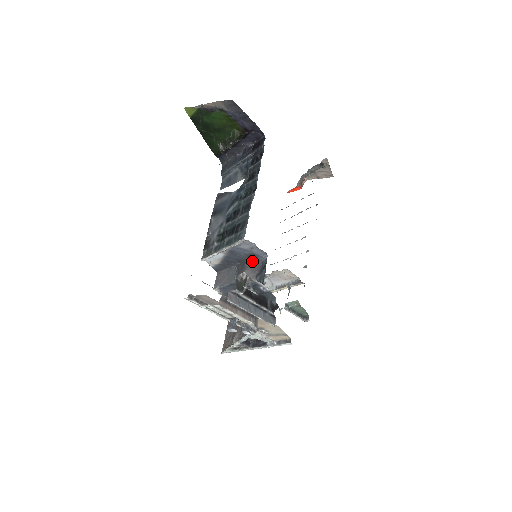
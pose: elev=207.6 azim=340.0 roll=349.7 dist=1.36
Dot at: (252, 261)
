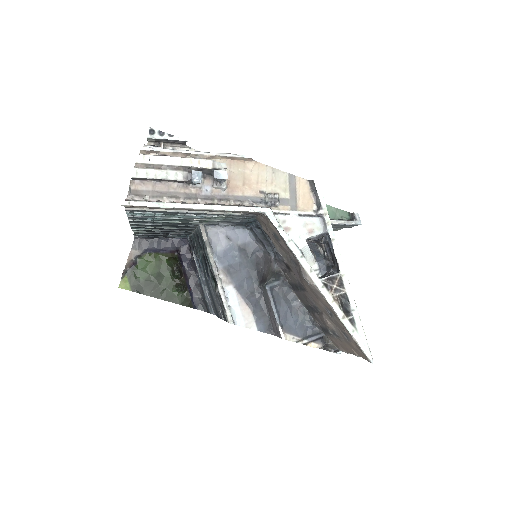
Dot at: (258, 261)
